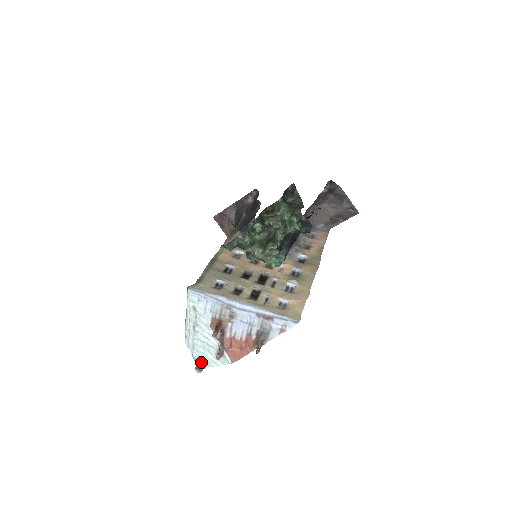
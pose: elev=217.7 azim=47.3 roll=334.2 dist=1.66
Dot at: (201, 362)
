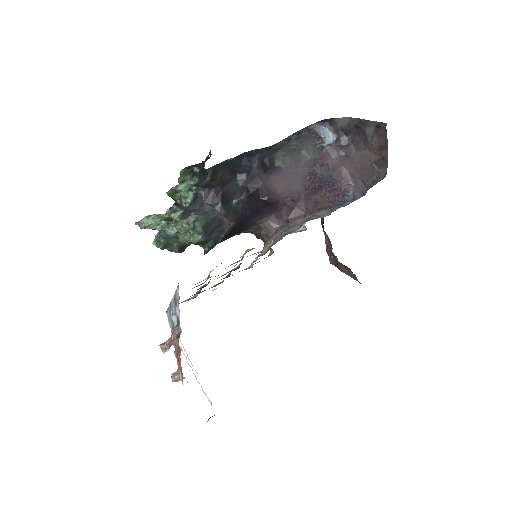
Dot at: occluded
